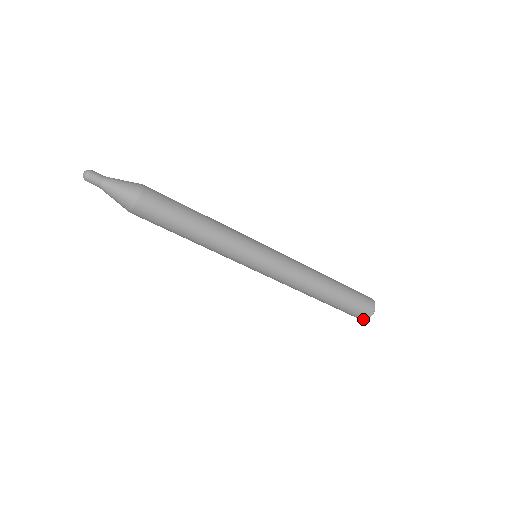
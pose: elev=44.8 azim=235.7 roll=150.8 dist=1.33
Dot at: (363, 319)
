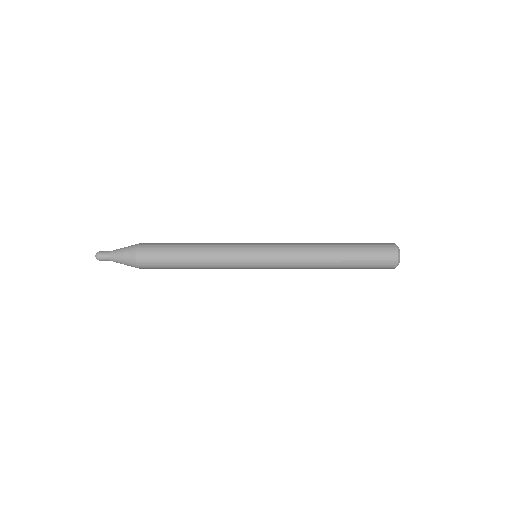
Dot at: (393, 266)
